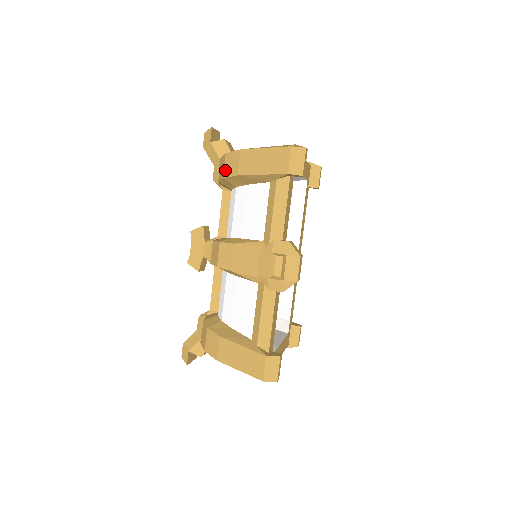
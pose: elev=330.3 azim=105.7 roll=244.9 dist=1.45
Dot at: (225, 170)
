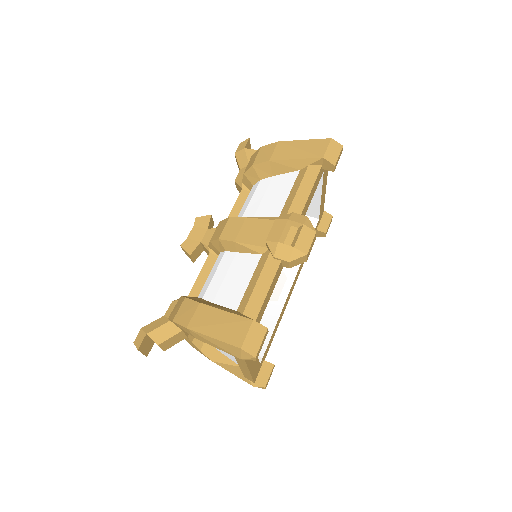
Dot at: (256, 159)
